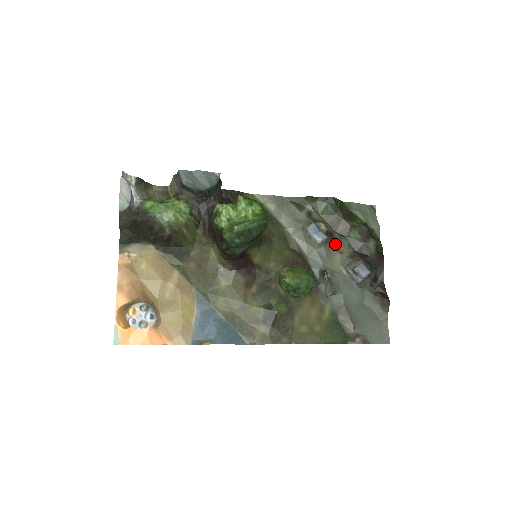
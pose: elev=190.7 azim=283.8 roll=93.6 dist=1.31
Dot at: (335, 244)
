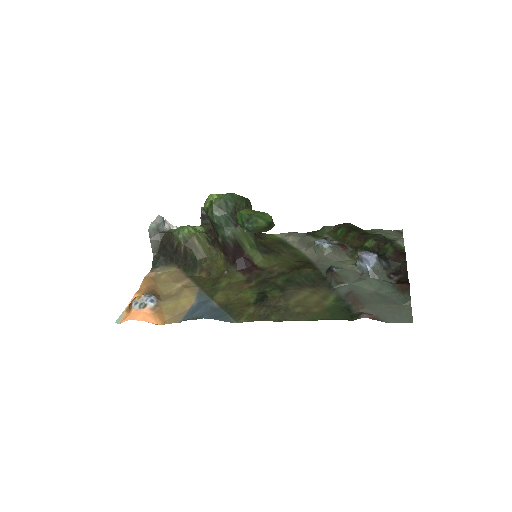
Dot at: (350, 255)
